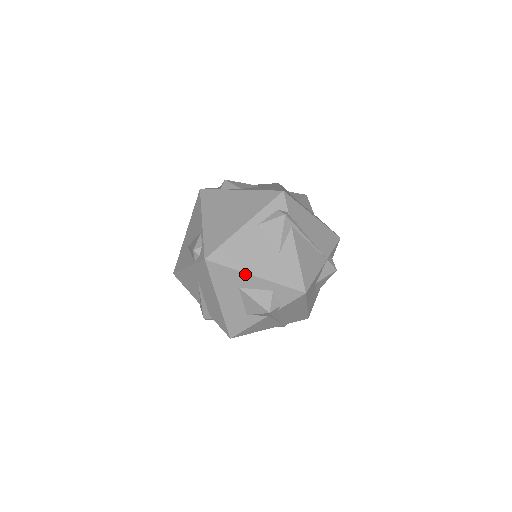
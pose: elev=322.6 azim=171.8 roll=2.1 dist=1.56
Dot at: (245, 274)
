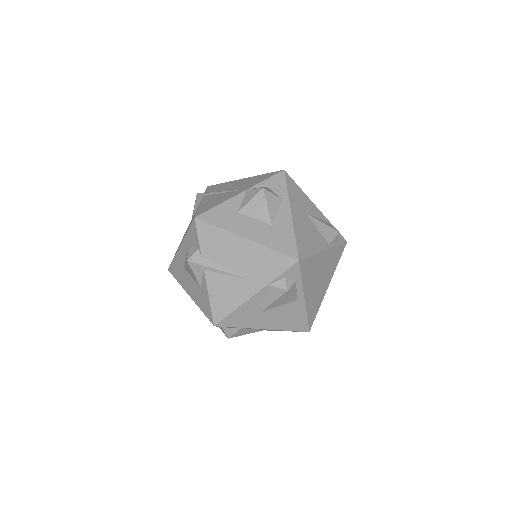
Dot at: (178, 252)
